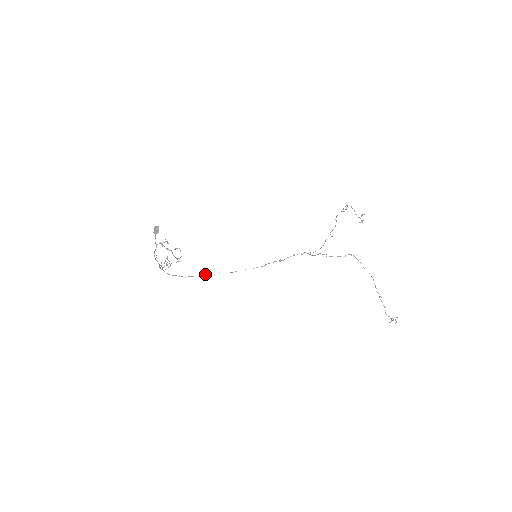
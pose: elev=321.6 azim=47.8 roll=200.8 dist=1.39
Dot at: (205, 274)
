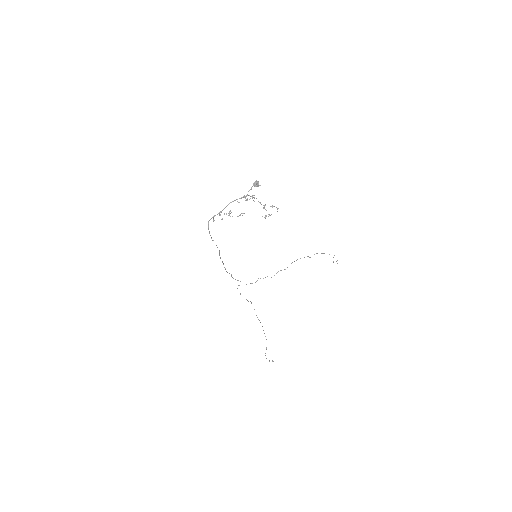
Dot at: occluded
